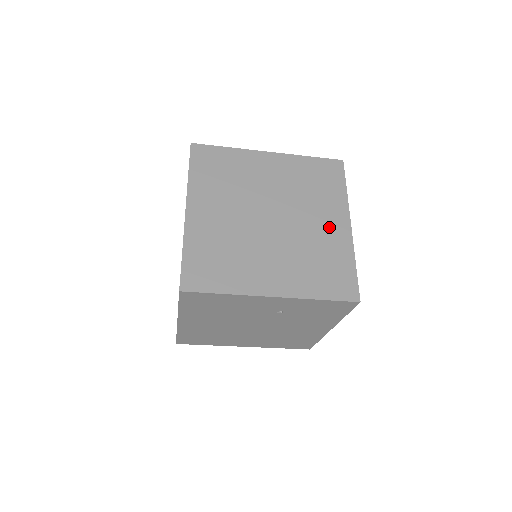
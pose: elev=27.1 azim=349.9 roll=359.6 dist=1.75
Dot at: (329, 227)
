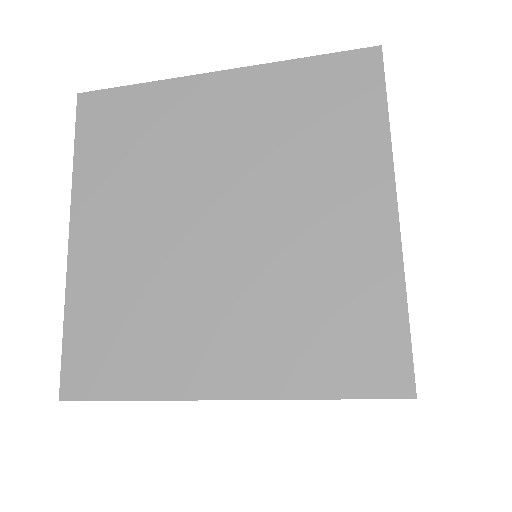
Dot at: (345, 221)
